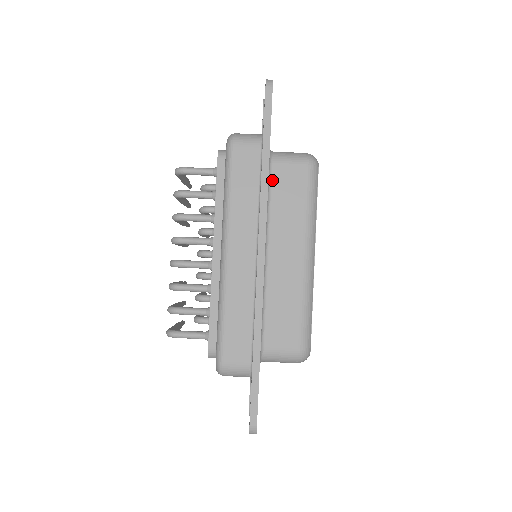
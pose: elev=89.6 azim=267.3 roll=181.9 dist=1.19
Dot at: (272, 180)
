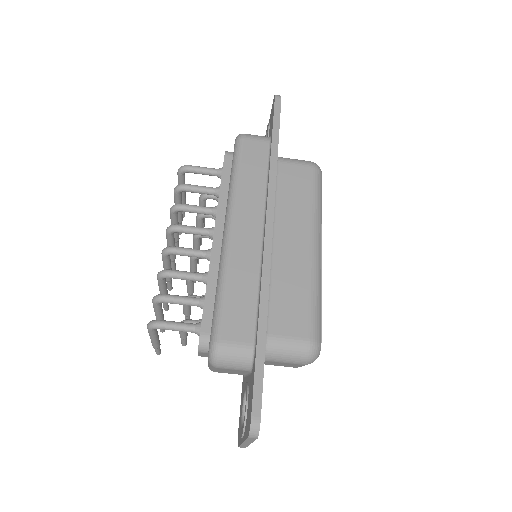
Dot at: (278, 175)
